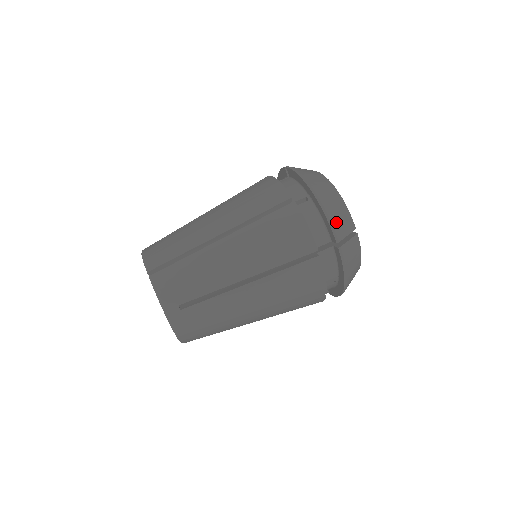
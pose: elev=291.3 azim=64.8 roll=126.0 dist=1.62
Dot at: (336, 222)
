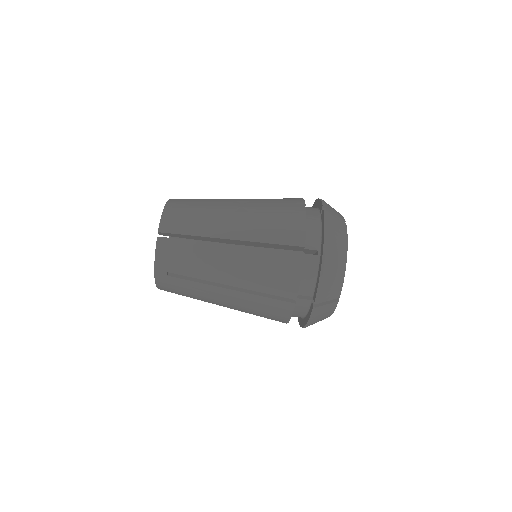
Dot at: (325, 288)
